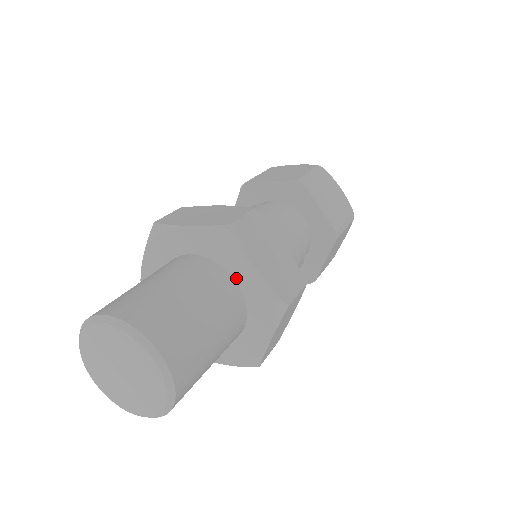
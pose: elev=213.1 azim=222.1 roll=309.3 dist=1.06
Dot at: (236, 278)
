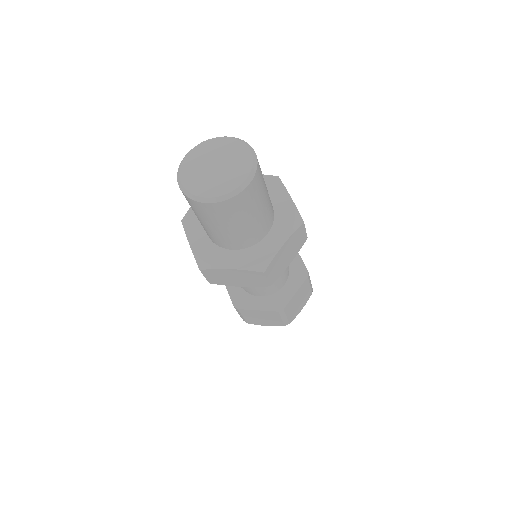
Dot at: (273, 202)
